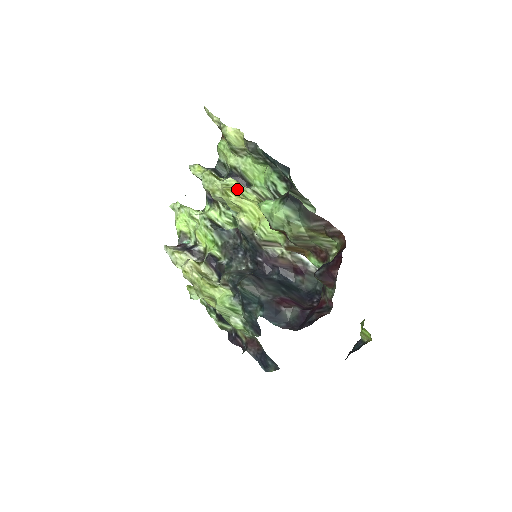
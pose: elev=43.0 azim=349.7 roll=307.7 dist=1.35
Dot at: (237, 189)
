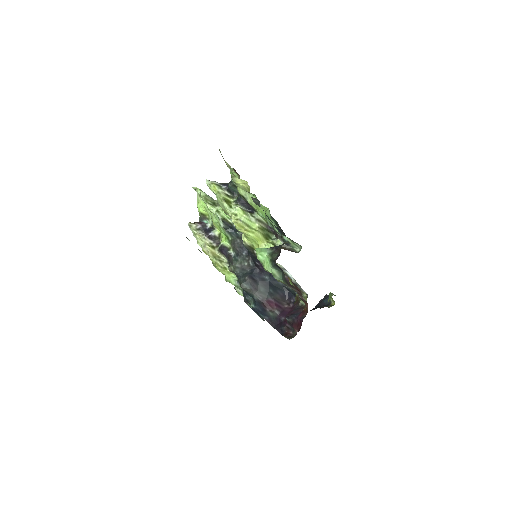
Dot at: (243, 221)
